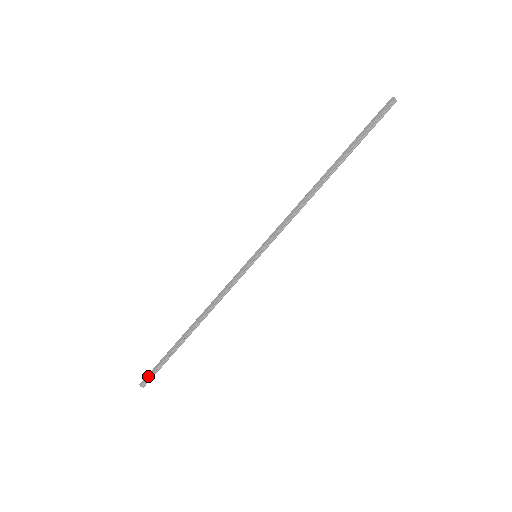
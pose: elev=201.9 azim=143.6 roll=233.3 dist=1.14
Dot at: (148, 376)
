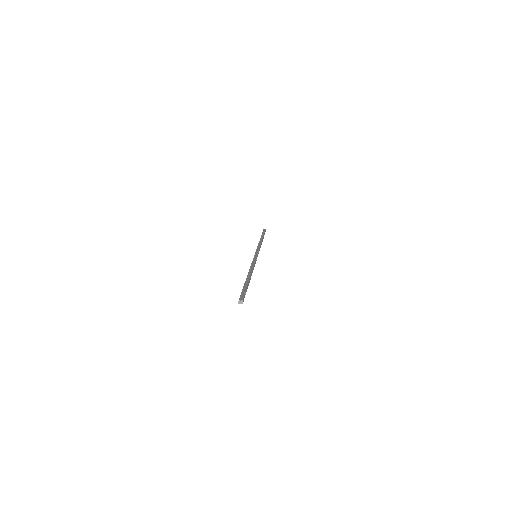
Dot at: occluded
